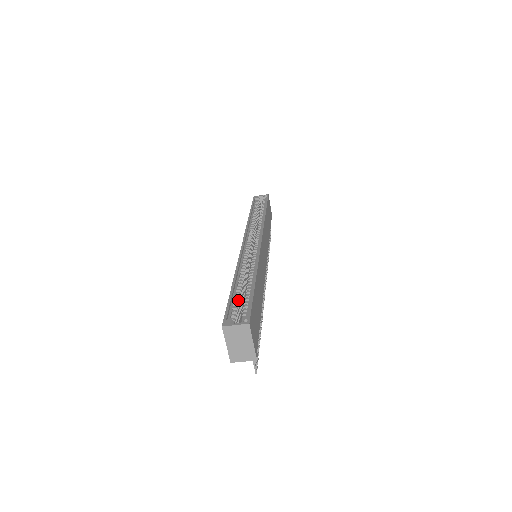
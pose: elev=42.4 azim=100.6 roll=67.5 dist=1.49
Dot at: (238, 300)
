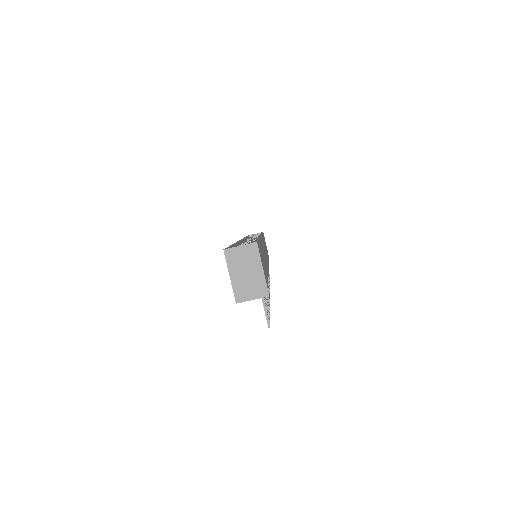
Dot at: occluded
